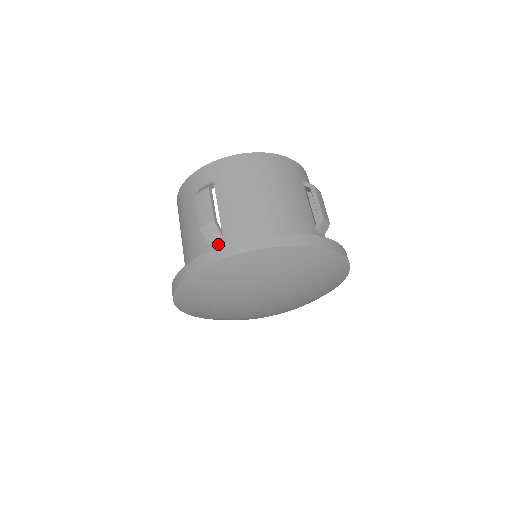
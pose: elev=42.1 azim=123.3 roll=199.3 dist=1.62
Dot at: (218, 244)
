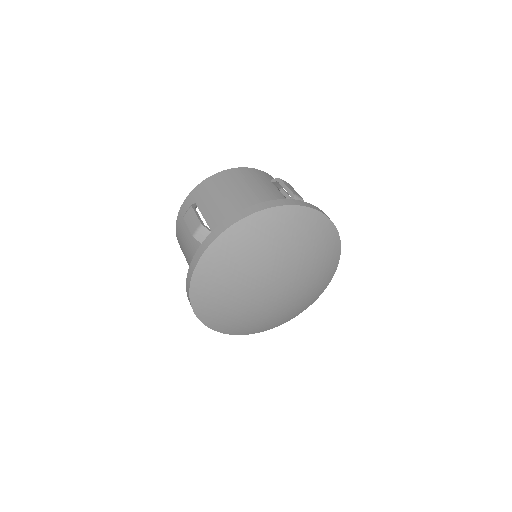
Dot at: occluded
